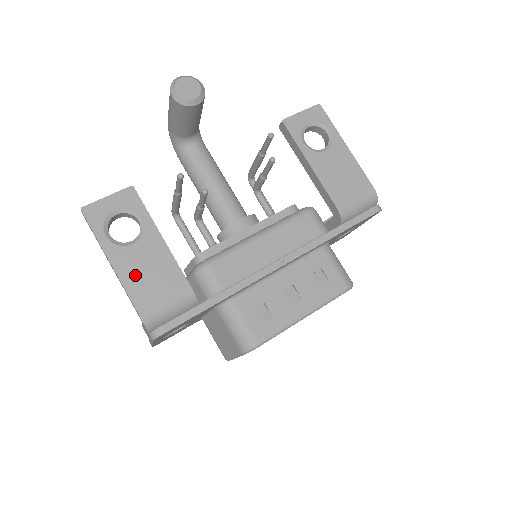
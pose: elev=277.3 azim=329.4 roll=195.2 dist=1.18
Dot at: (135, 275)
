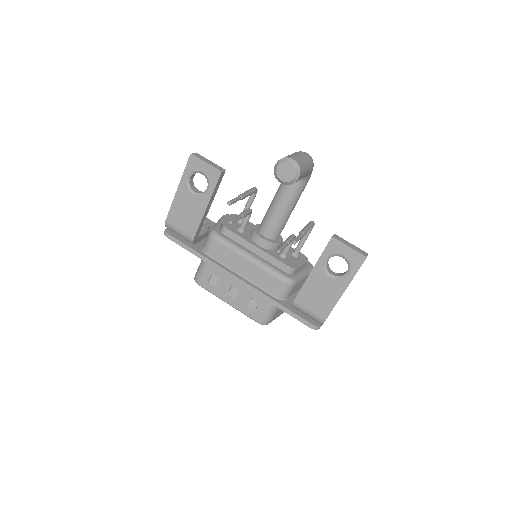
Dot at: (180, 206)
